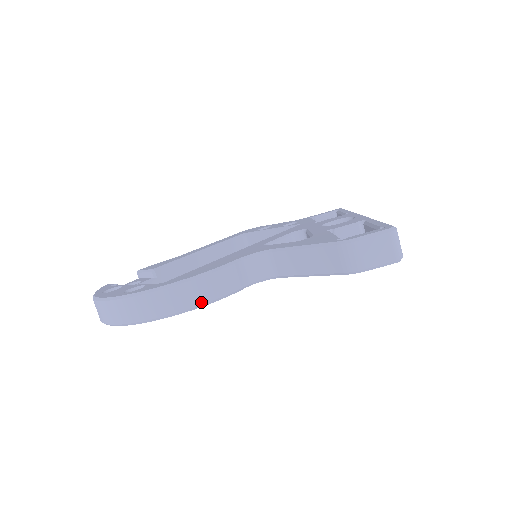
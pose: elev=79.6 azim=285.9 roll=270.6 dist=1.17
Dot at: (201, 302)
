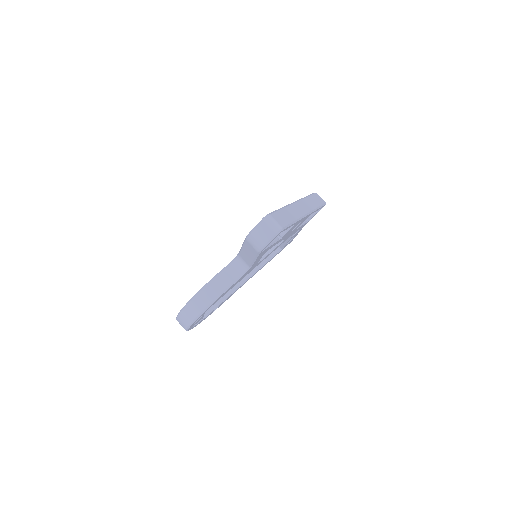
Dot at: (211, 300)
